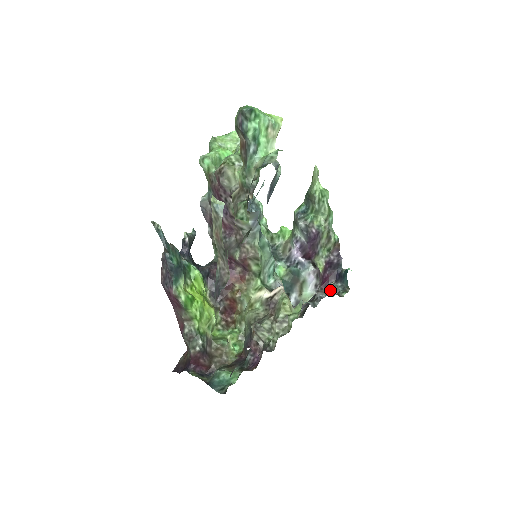
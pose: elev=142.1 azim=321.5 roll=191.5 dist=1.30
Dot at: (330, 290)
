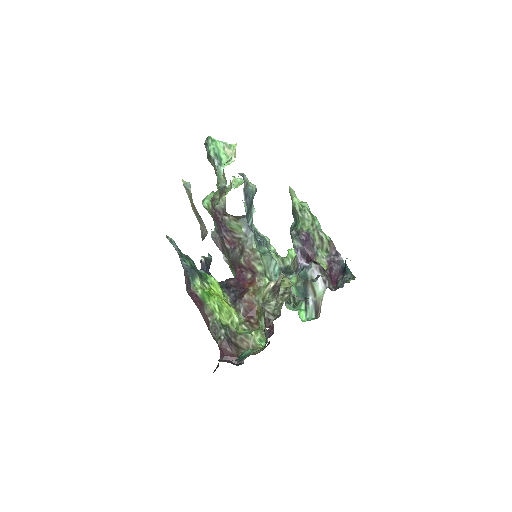
Dot at: (339, 284)
